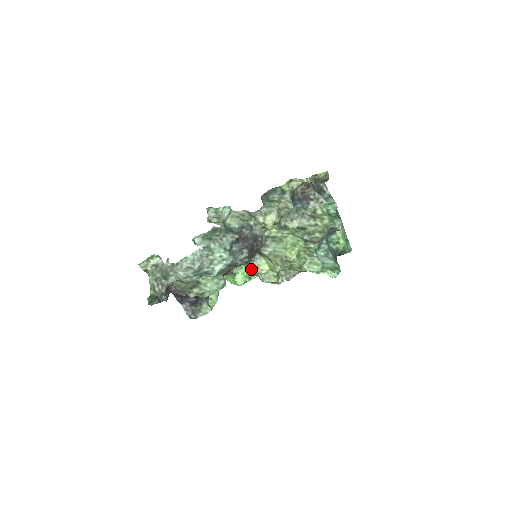
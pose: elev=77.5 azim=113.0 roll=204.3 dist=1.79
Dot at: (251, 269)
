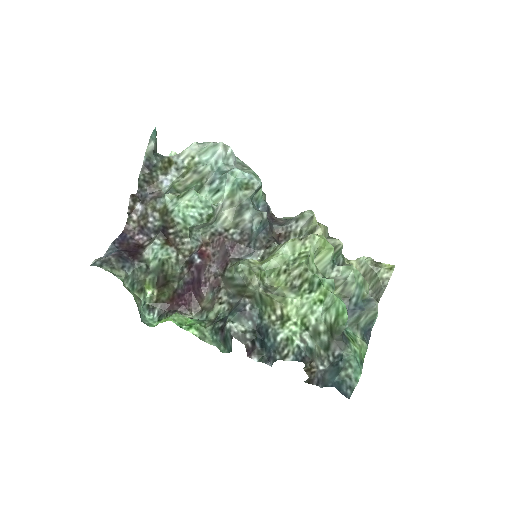
Dot at: (234, 264)
